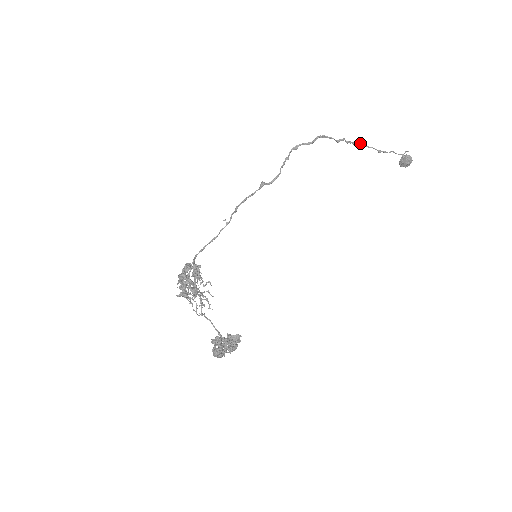
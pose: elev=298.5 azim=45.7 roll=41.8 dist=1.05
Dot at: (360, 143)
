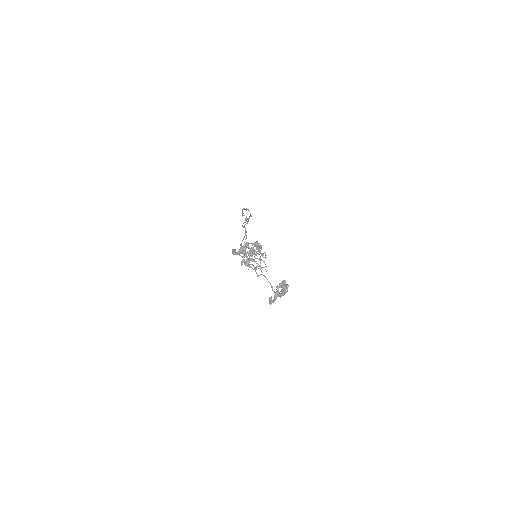
Dot at: (244, 225)
